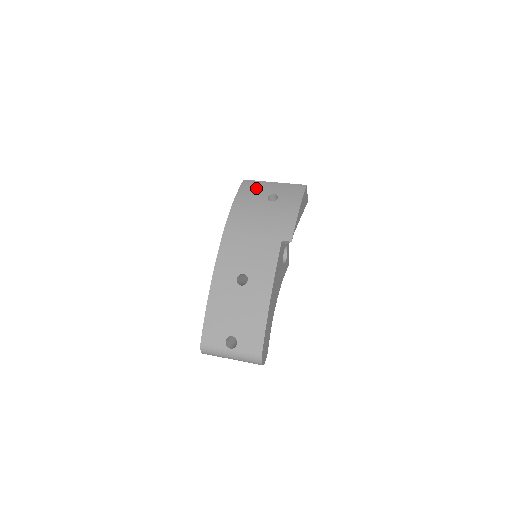
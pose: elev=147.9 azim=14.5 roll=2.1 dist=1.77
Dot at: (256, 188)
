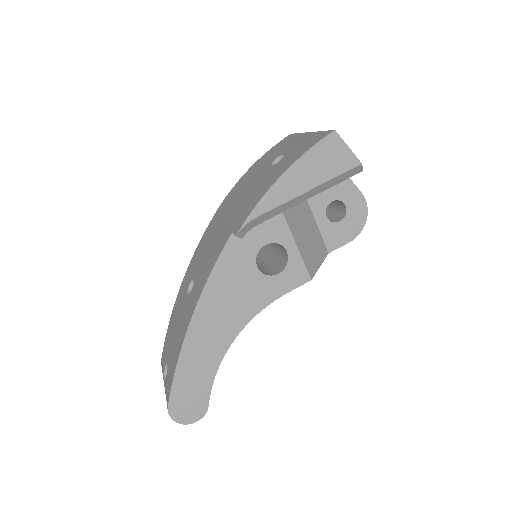
Dot at: (282, 145)
